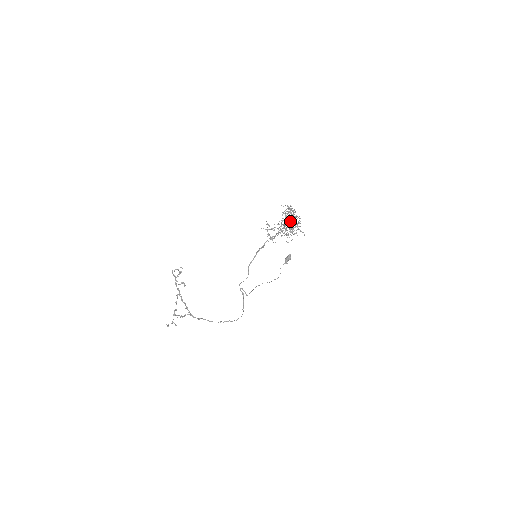
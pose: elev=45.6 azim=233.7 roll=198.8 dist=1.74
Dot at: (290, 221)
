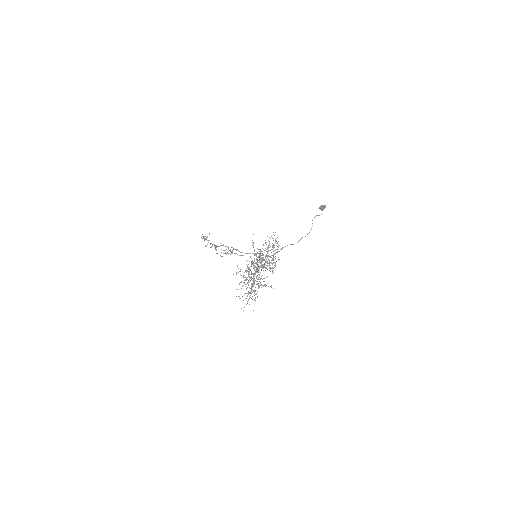
Dot at: (272, 247)
